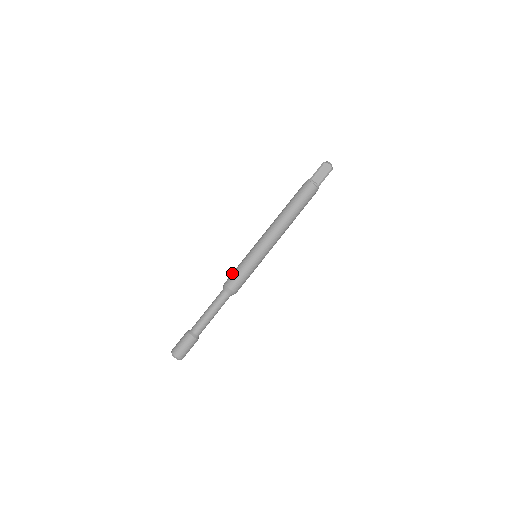
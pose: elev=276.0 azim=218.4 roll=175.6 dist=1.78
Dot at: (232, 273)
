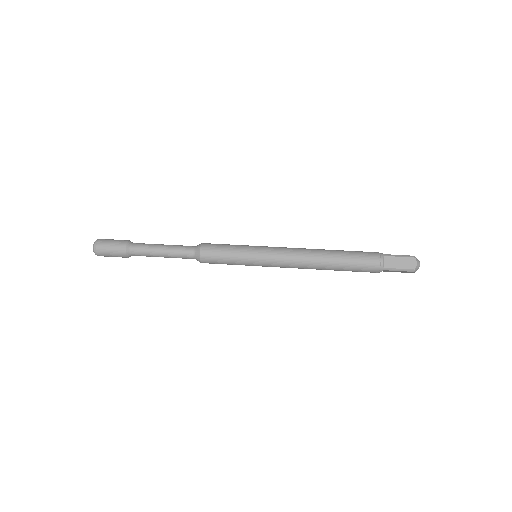
Dot at: occluded
